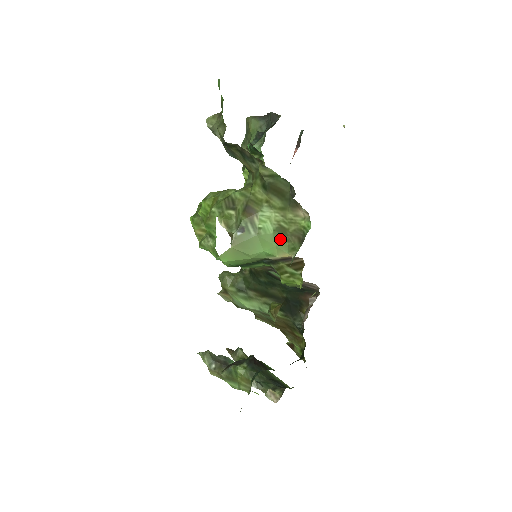
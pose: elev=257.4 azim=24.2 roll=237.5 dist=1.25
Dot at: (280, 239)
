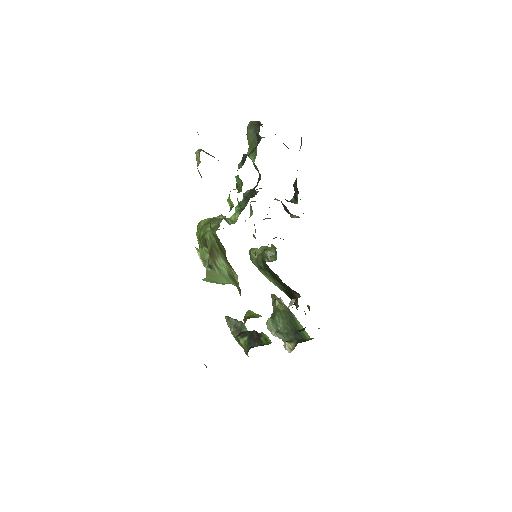
Dot at: (233, 281)
